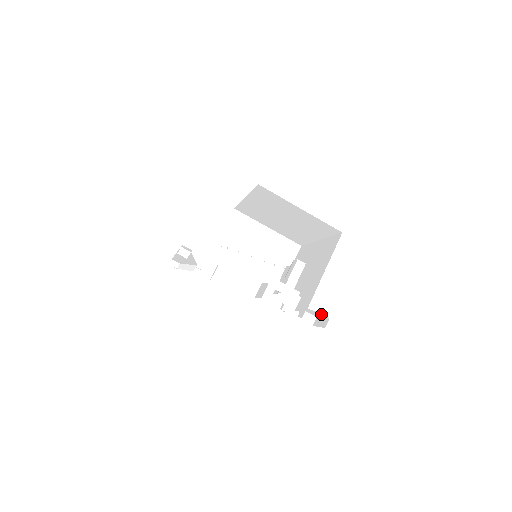
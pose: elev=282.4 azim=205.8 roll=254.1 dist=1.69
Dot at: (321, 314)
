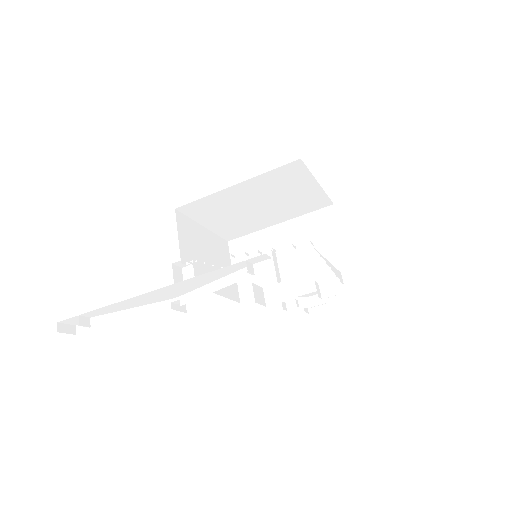
Dot at: occluded
